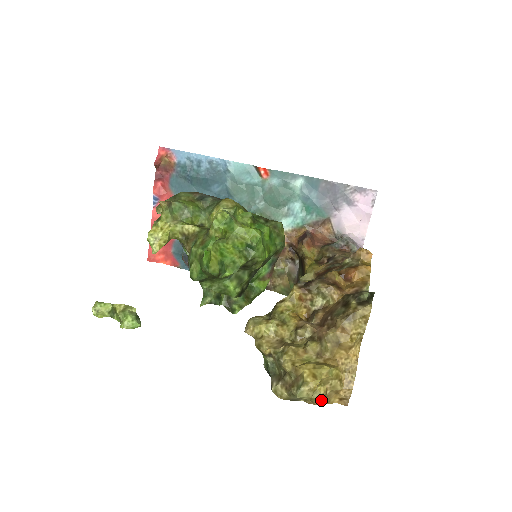
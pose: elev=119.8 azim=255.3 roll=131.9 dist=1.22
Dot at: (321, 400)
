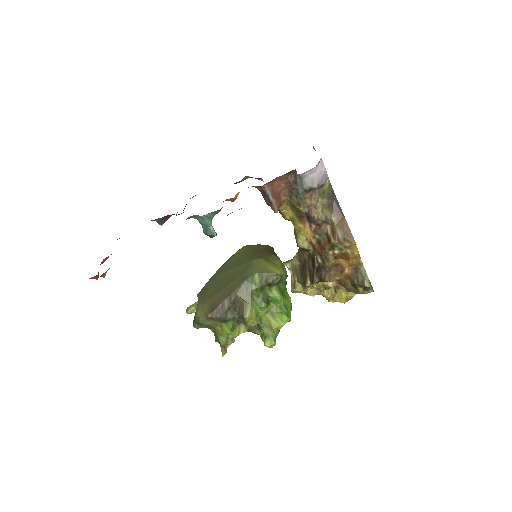
Dot at: occluded
